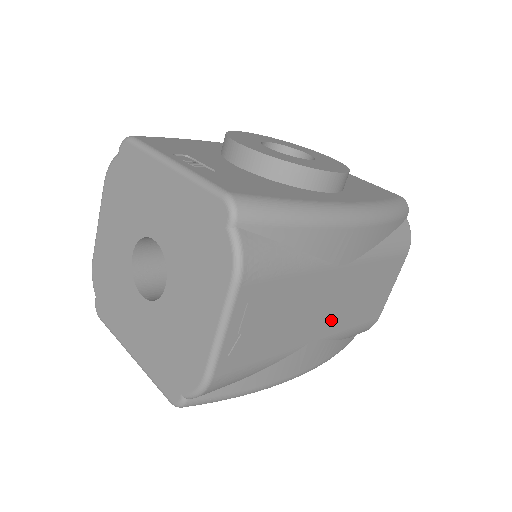
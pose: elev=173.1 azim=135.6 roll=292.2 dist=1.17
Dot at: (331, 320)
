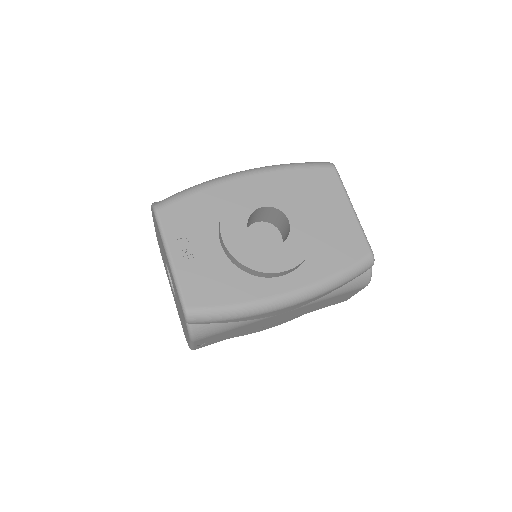
Dot at: (287, 318)
